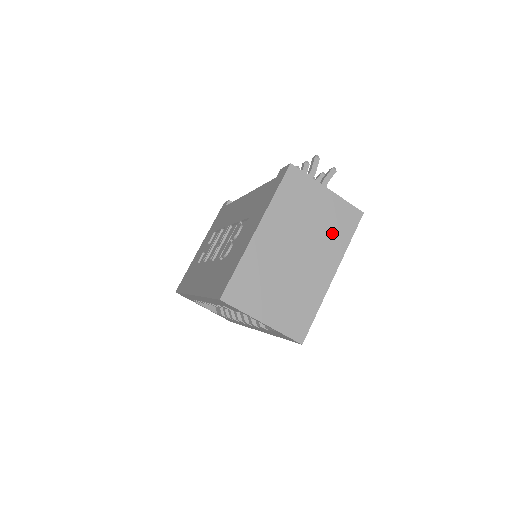
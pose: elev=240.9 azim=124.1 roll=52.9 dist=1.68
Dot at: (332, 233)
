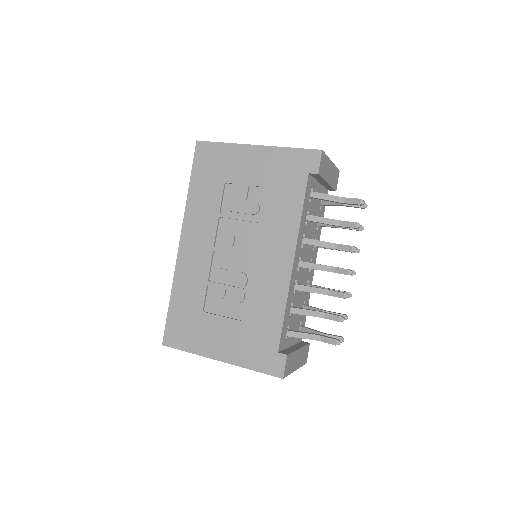
Dot at: occluded
